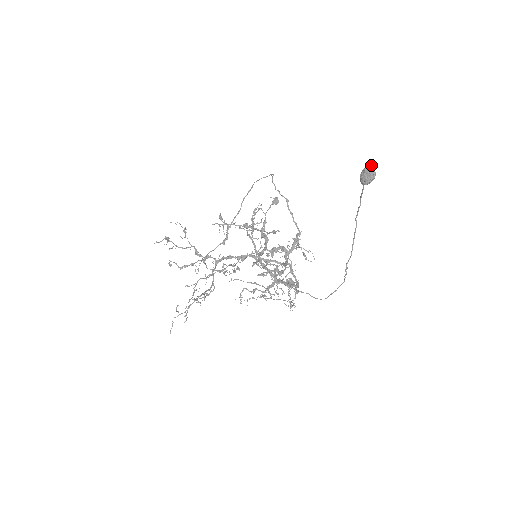
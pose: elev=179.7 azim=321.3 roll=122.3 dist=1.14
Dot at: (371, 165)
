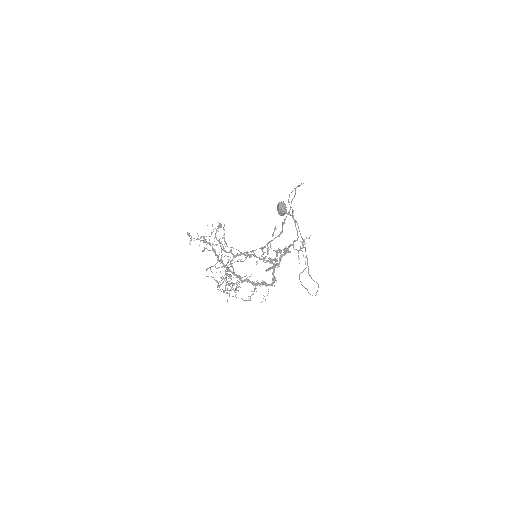
Dot at: (283, 201)
